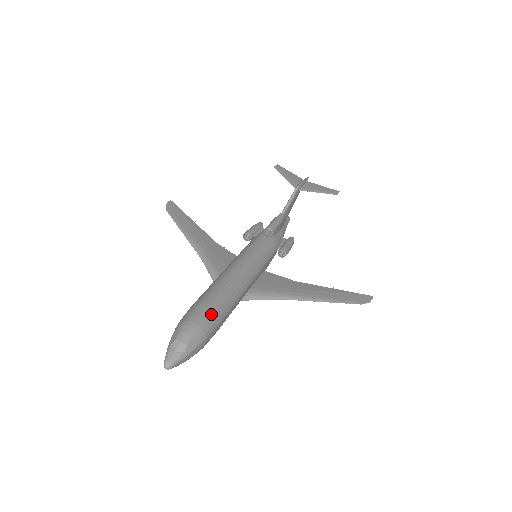
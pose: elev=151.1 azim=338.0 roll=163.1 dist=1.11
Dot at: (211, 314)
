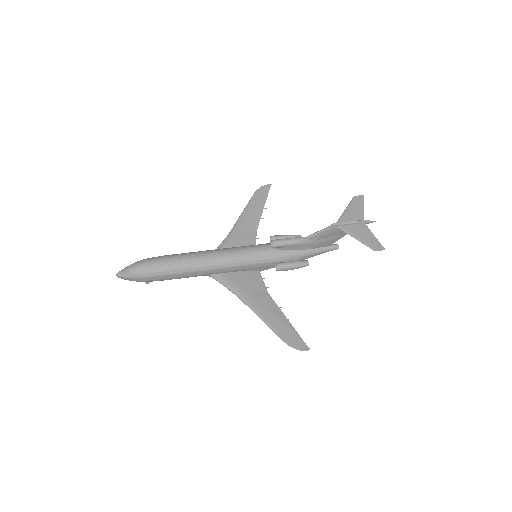
Dot at: (158, 266)
